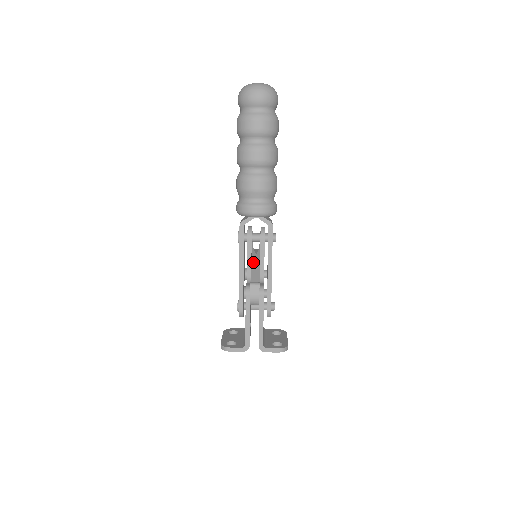
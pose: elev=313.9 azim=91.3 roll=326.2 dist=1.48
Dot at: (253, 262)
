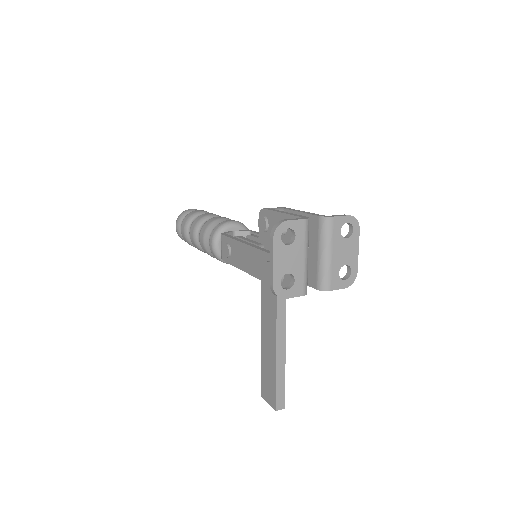
Dot at: occluded
